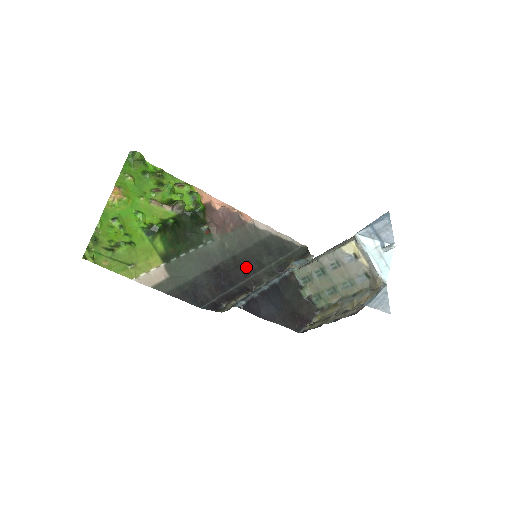
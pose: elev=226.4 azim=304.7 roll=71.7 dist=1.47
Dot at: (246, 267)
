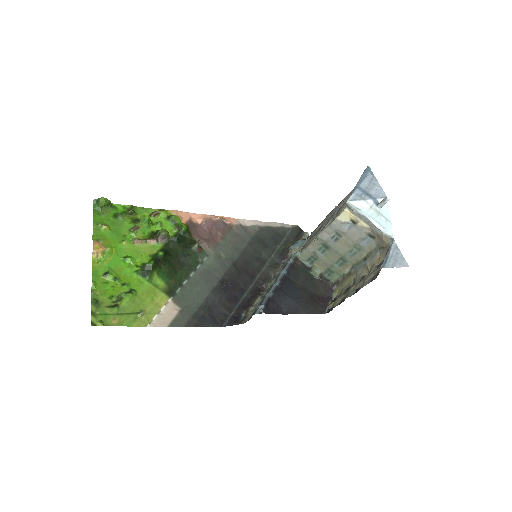
Dot at: (249, 269)
